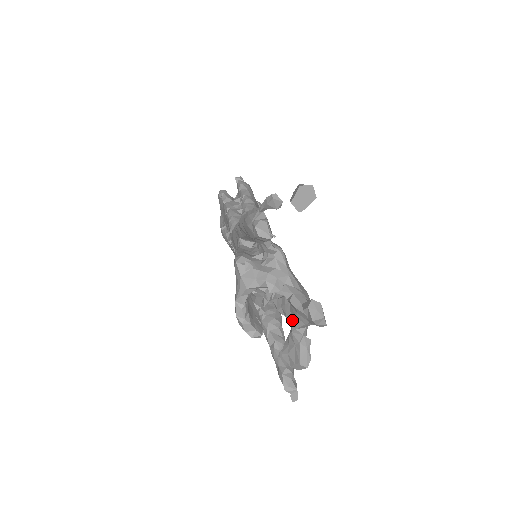
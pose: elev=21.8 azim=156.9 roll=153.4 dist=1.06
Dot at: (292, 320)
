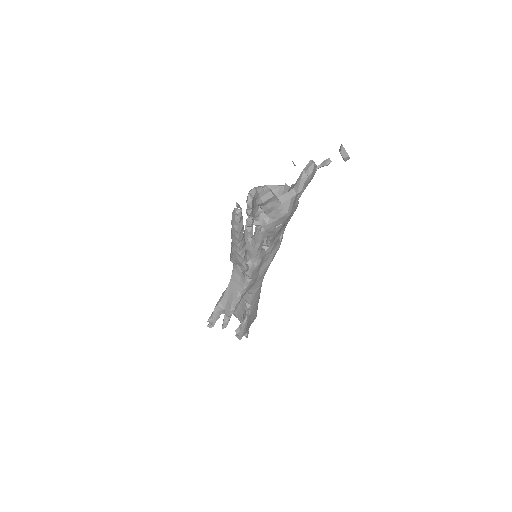
Dot at: occluded
